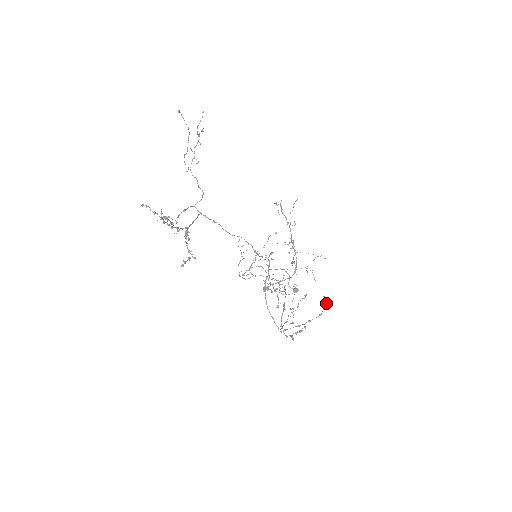
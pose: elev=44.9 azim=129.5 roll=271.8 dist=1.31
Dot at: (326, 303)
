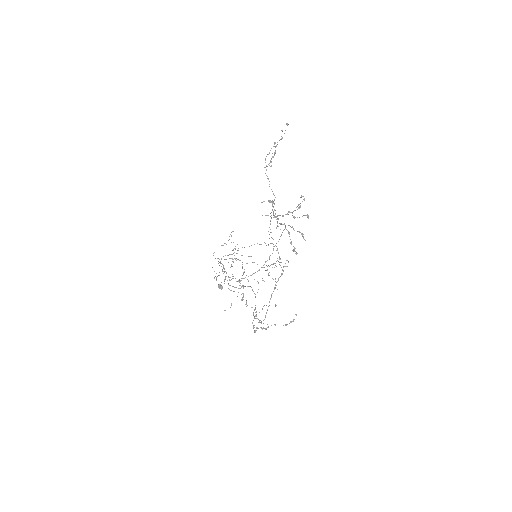
Dot at: (294, 319)
